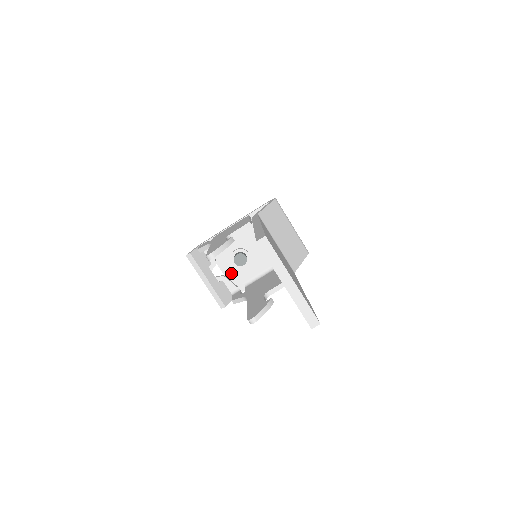
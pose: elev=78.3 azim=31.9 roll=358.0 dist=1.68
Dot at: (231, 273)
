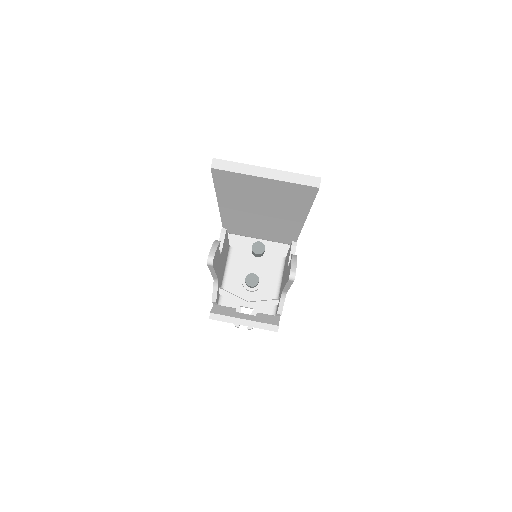
Dot at: (257, 300)
